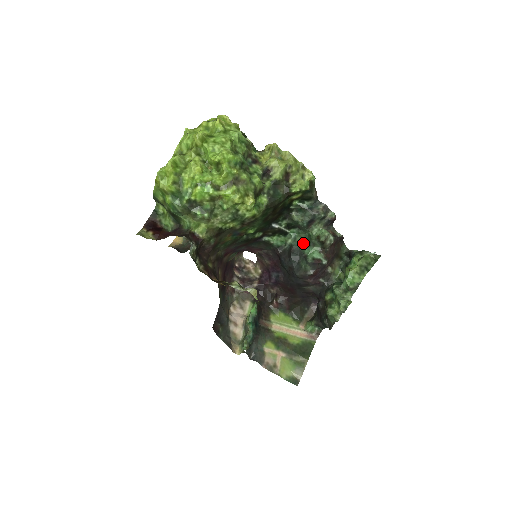
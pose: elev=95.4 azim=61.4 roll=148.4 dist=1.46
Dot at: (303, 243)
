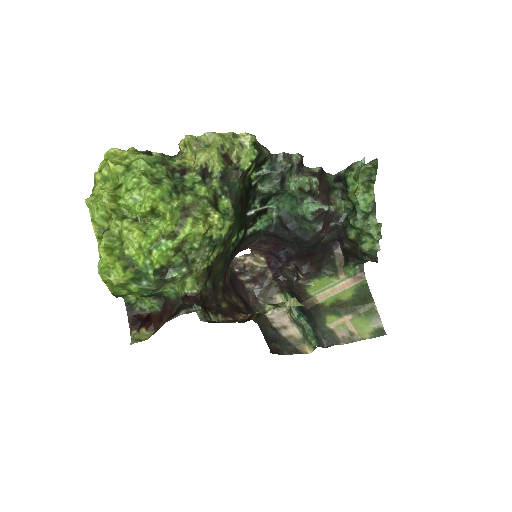
Dot at: (289, 206)
